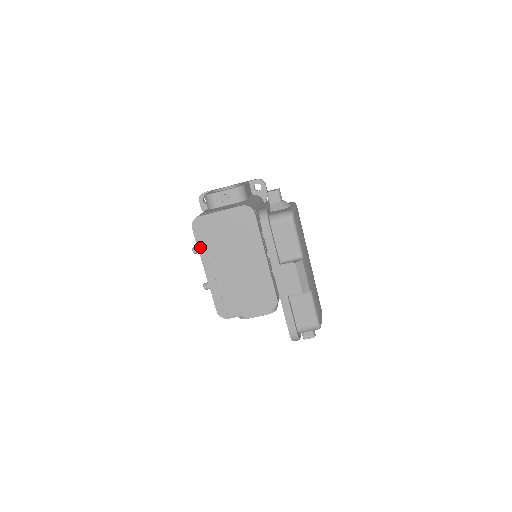
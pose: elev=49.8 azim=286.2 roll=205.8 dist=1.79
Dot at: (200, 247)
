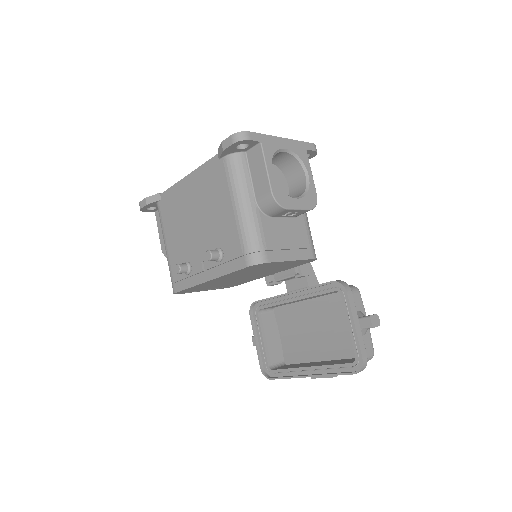
Dot at: (231, 274)
